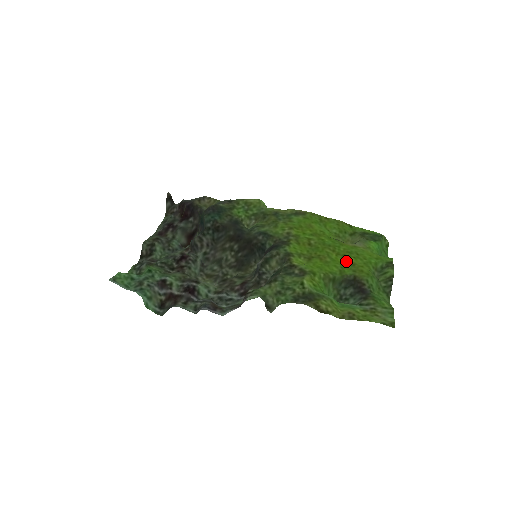
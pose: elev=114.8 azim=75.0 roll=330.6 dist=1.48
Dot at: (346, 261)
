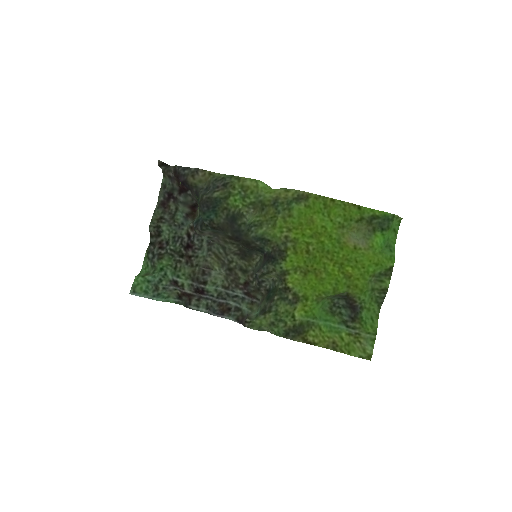
Dot at: (343, 272)
